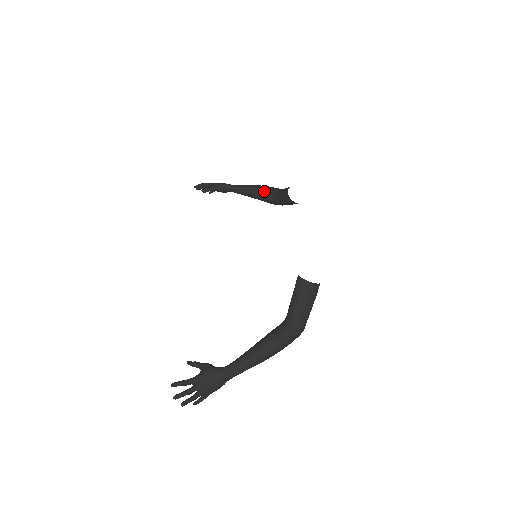
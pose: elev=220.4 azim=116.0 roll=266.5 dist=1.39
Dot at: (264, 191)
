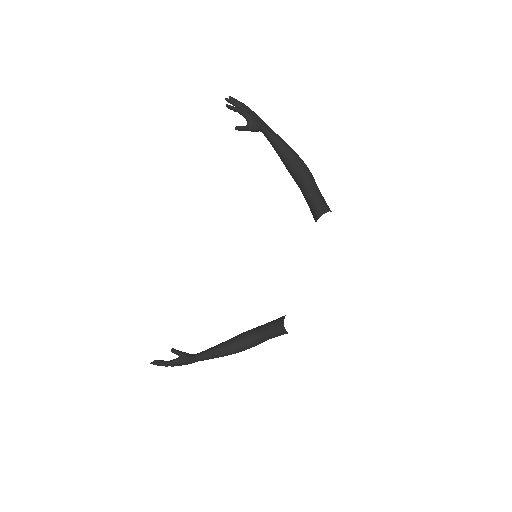
Dot at: (297, 171)
